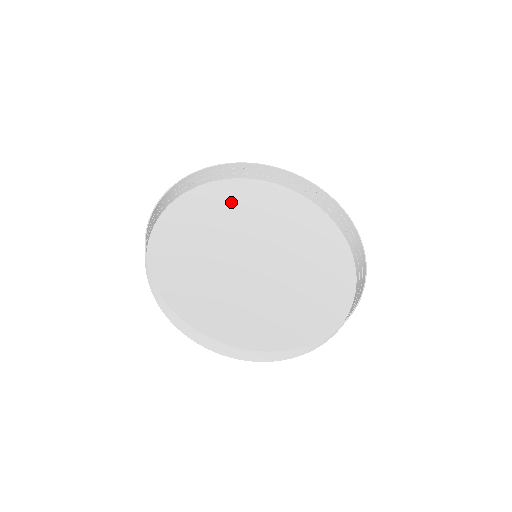
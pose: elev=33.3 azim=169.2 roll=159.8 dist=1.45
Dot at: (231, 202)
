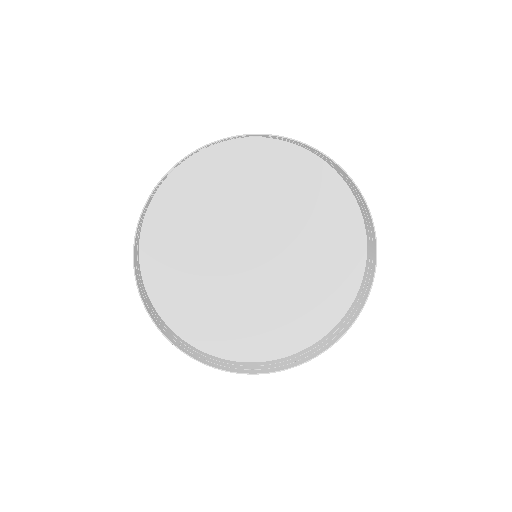
Dot at: (302, 189)
